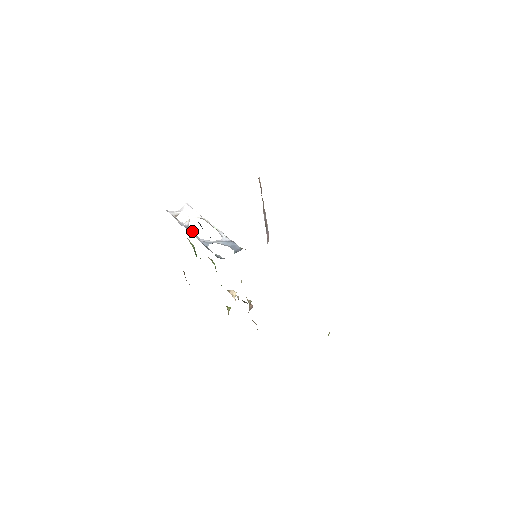
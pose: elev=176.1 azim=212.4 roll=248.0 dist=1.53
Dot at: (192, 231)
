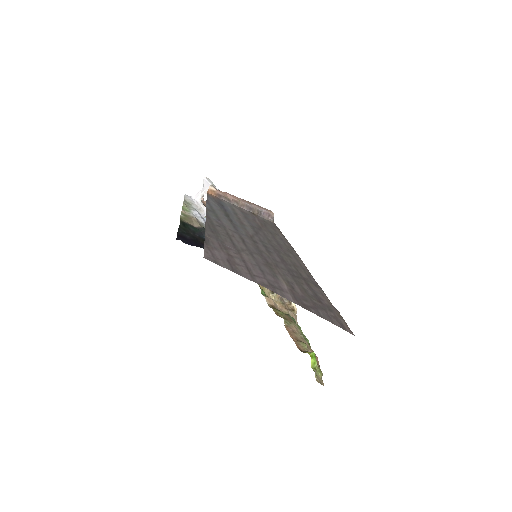
Dot at: occluded
